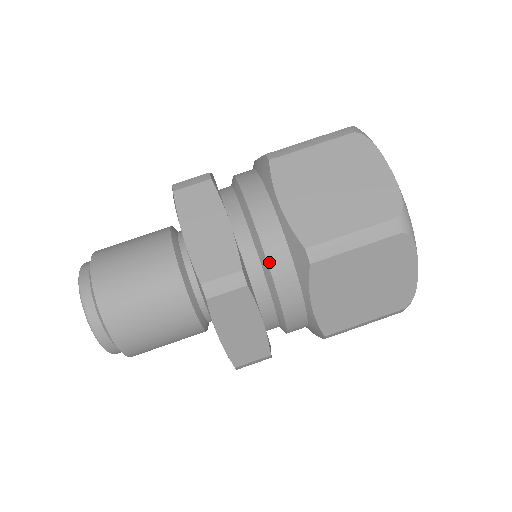
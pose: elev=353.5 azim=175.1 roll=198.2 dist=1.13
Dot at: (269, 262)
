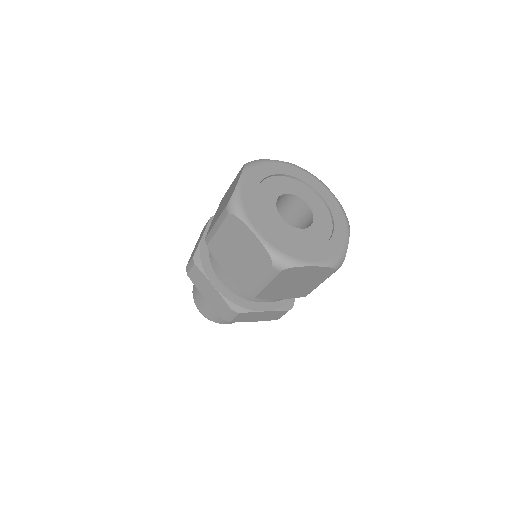
Dot at: (243, 295)
